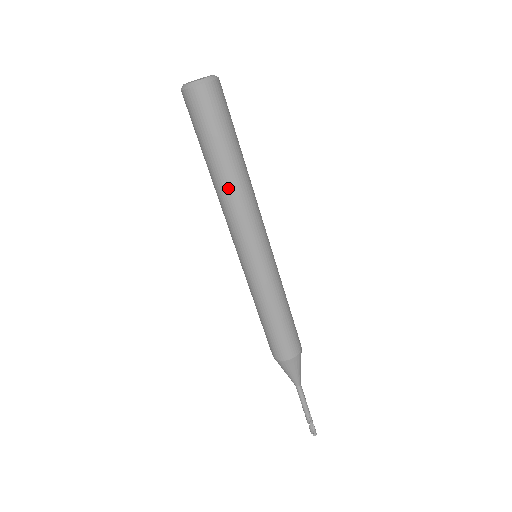
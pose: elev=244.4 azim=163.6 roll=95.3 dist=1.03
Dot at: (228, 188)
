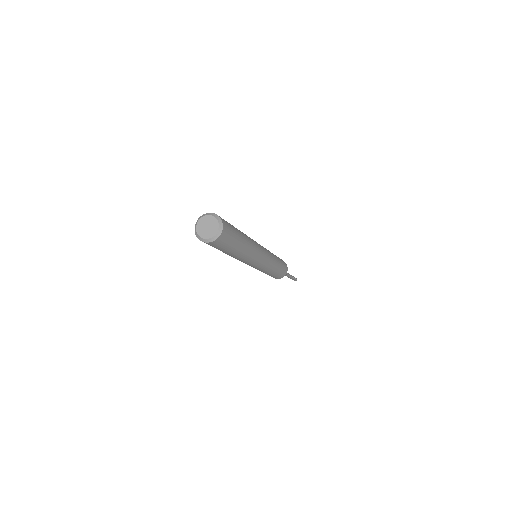
Dot at: (242, 256)
